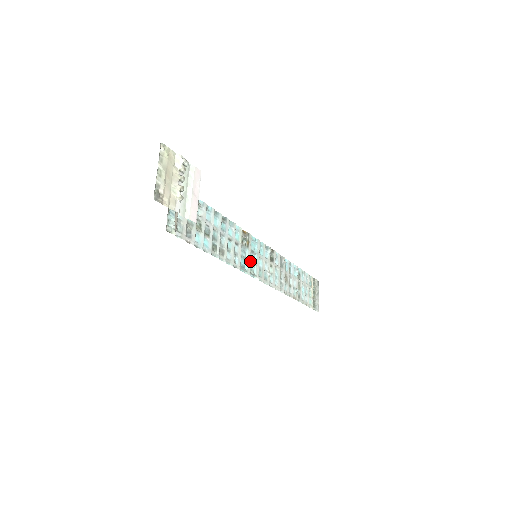
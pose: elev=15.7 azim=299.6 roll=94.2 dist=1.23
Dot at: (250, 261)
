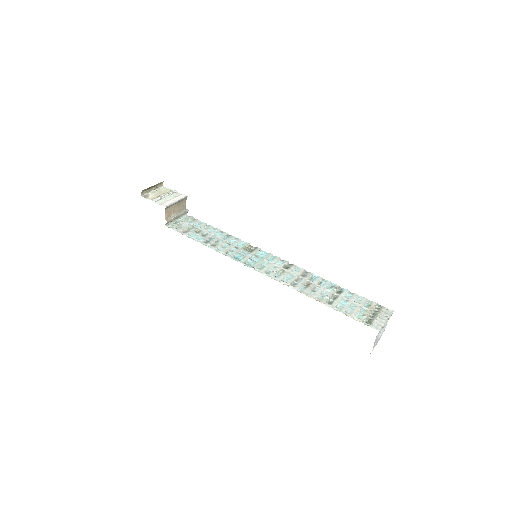
Dot at: (249, 258)
